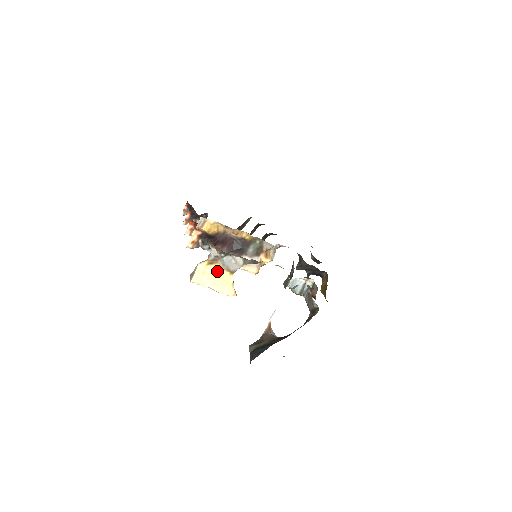
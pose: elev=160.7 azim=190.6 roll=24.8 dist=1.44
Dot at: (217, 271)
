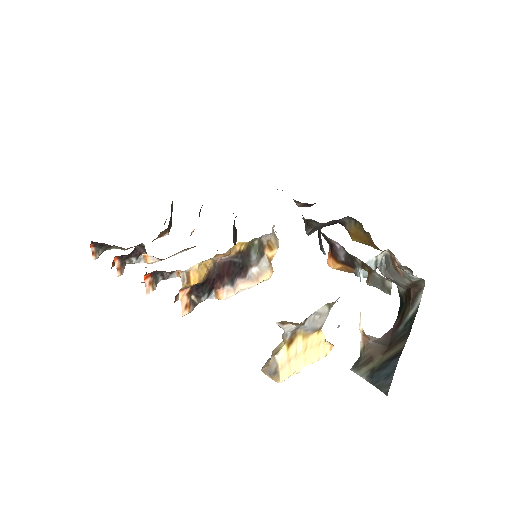
Dot at: (302, 344)
